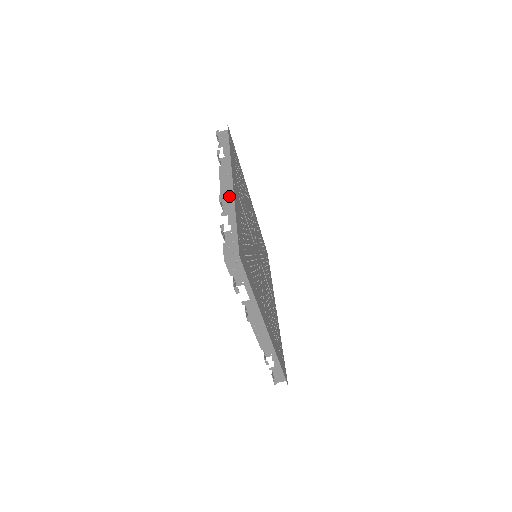
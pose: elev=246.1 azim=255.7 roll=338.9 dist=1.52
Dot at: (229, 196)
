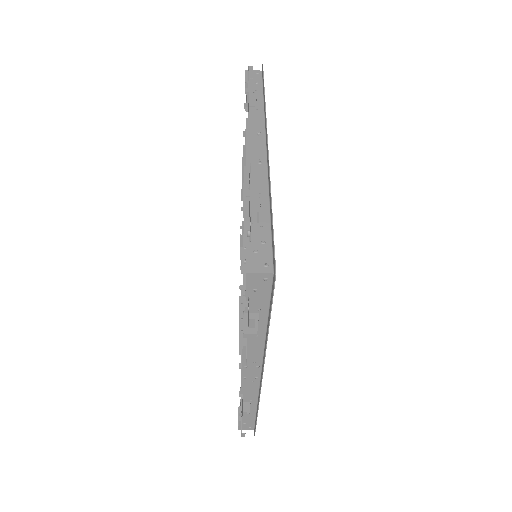
Dot at: (260, 167)
